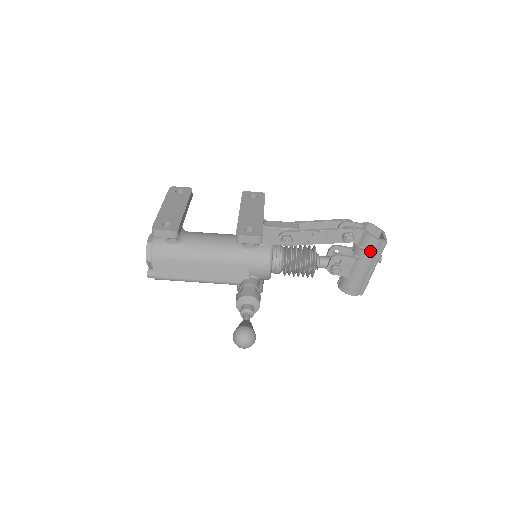
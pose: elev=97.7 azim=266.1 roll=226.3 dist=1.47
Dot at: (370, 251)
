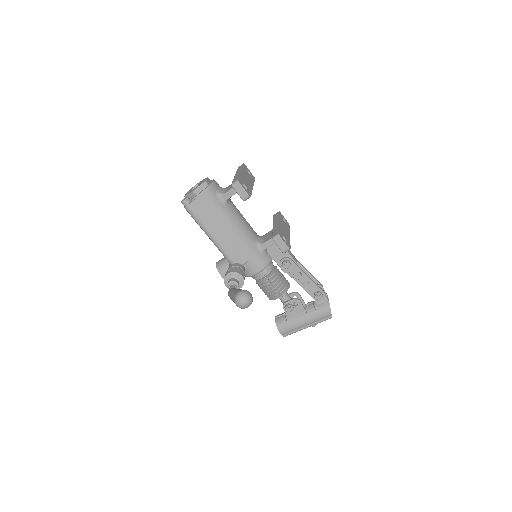
Dot at: (320, 315)
